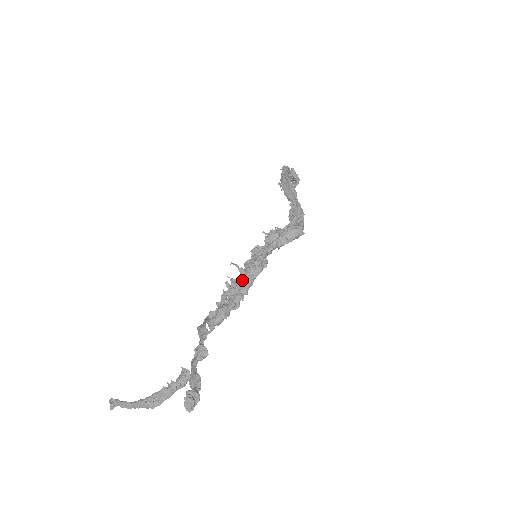
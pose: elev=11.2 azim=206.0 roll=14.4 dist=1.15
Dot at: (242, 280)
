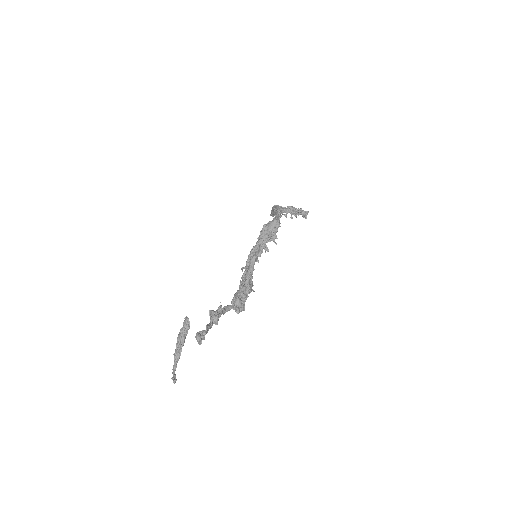
Dot at: (246, 272)
